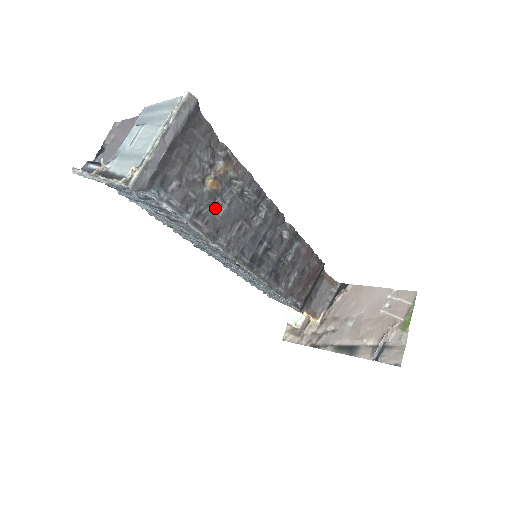
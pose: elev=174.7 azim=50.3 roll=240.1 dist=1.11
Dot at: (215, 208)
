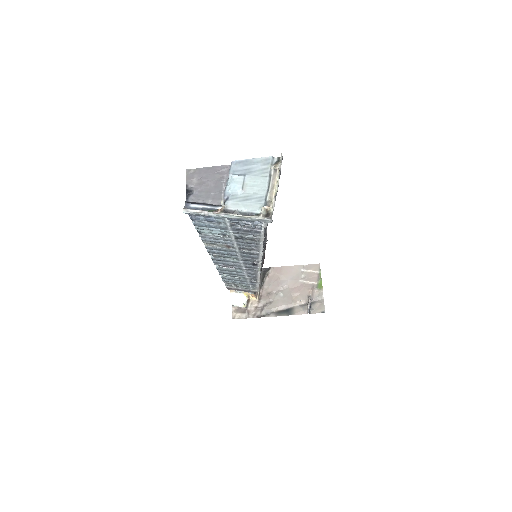
Dot at: occluded
